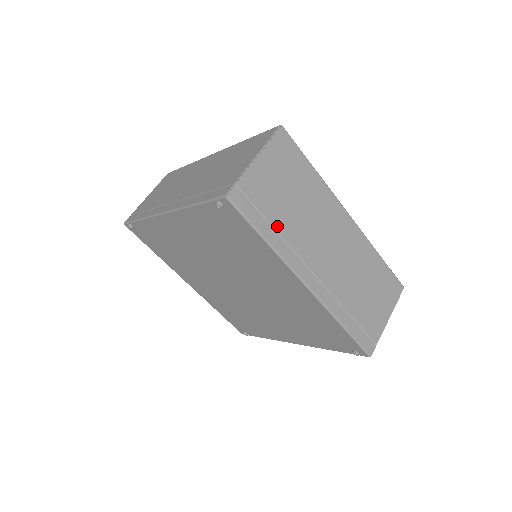
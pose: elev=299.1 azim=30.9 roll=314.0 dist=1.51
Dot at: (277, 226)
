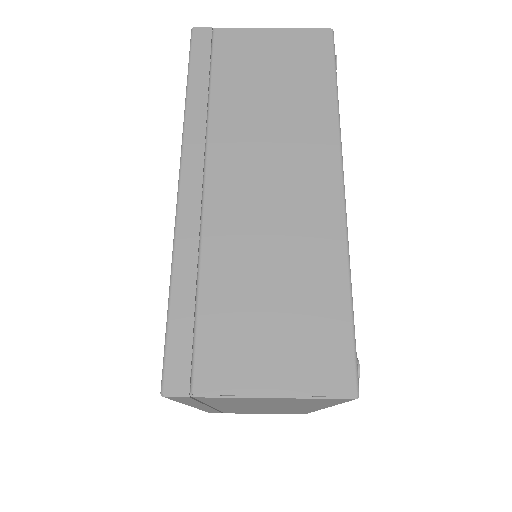
Dot at: (216, 93)
